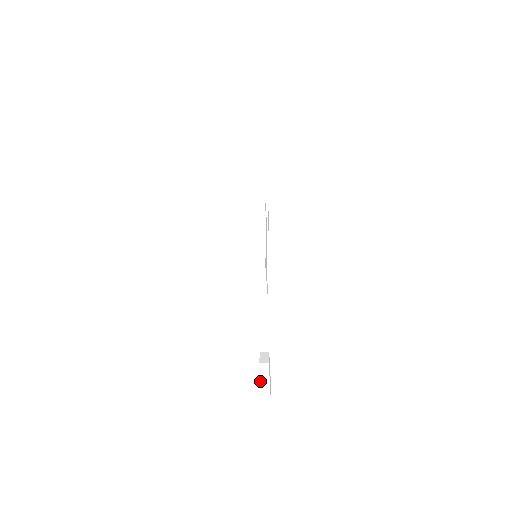
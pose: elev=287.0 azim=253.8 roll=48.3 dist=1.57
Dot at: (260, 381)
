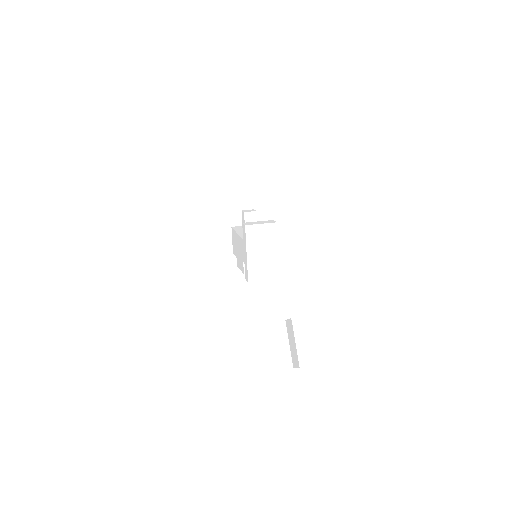
Dot at: (295, 340)
